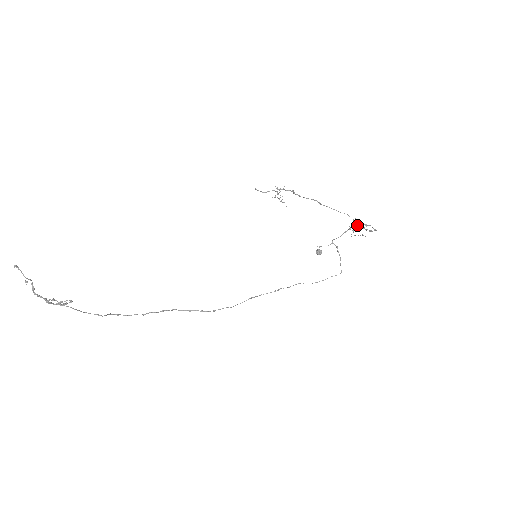
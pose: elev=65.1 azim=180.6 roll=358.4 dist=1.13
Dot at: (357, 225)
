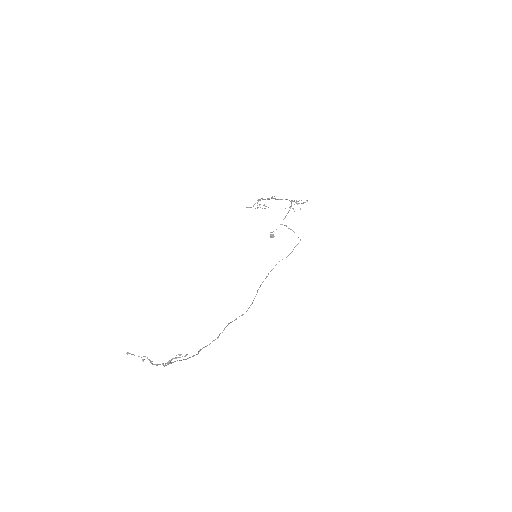
Dot at: occluded
